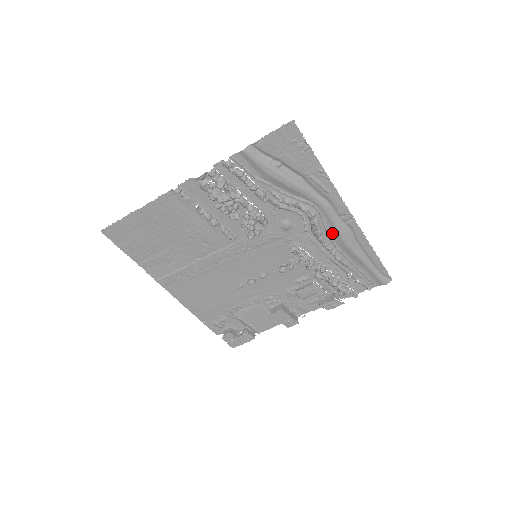
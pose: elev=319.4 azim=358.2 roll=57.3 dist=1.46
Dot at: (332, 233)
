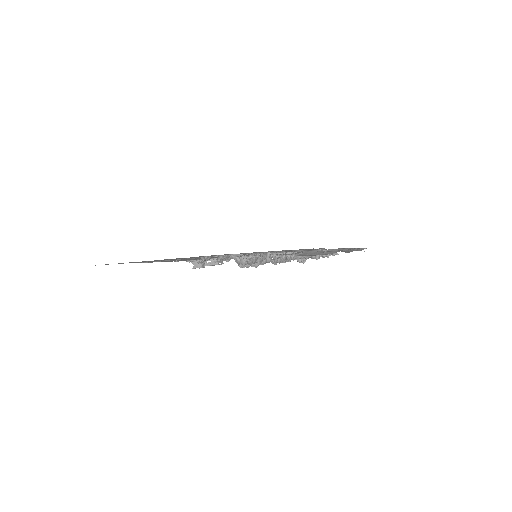
Dot at: occluded
